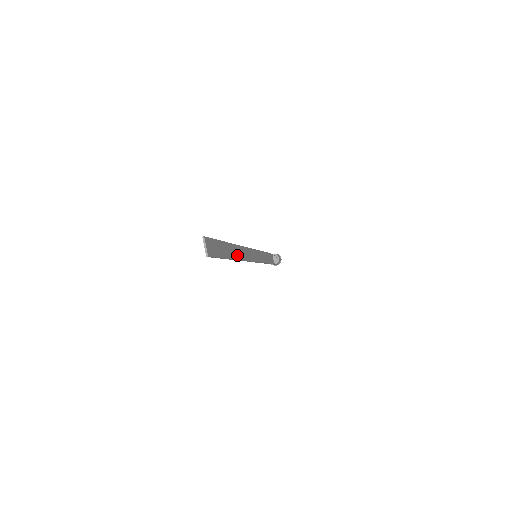
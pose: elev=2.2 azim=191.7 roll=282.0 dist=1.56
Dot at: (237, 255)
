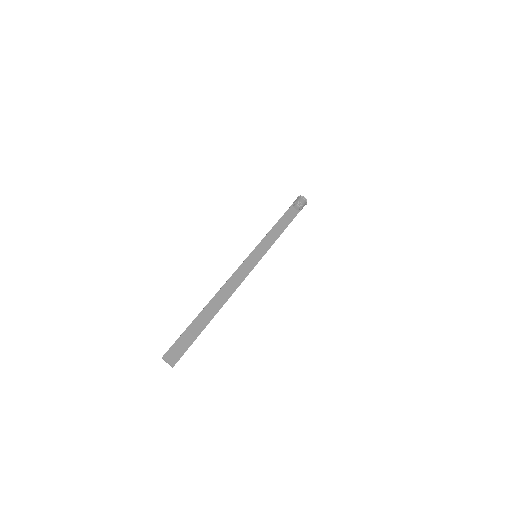
Dot at: (218, 305)
